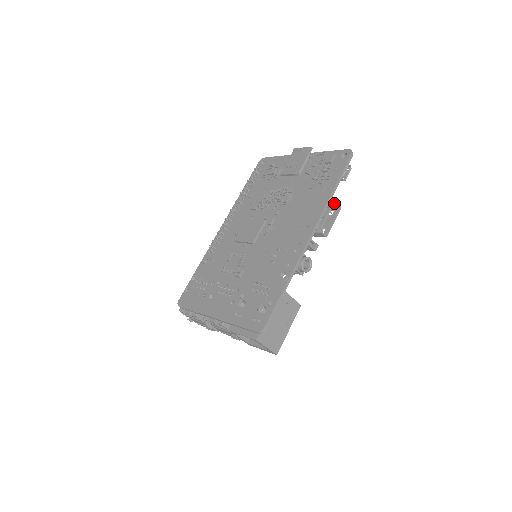
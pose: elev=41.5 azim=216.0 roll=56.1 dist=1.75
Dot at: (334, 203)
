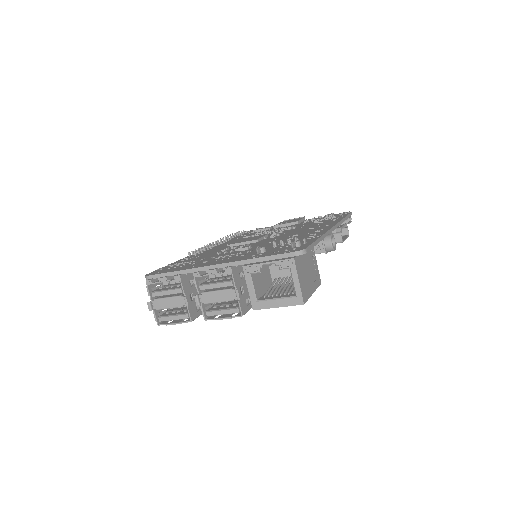
Dot at: (346, 225)
